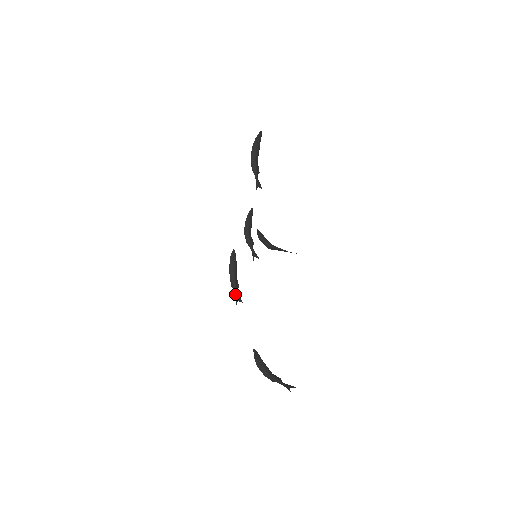
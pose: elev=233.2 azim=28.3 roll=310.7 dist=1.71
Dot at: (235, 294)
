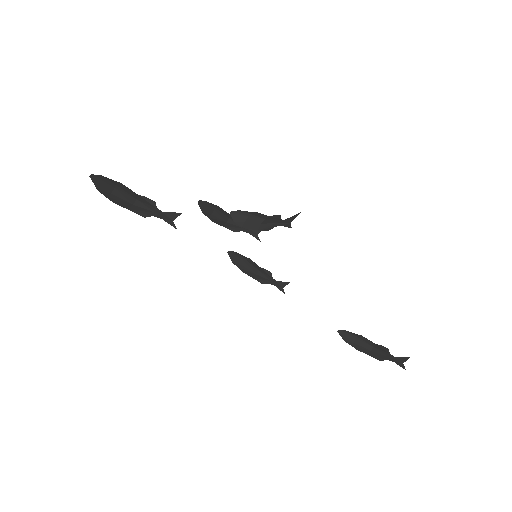
Dot at: occluded
